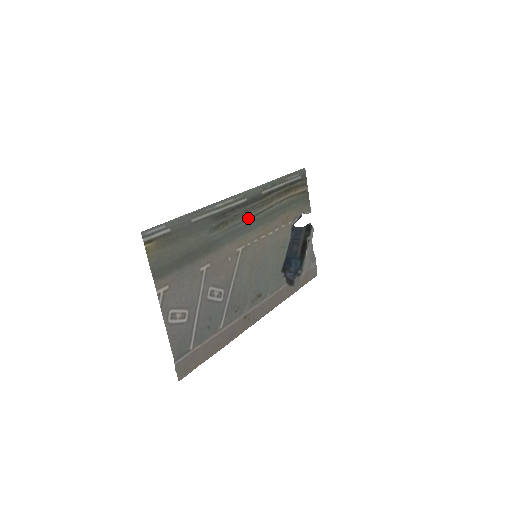
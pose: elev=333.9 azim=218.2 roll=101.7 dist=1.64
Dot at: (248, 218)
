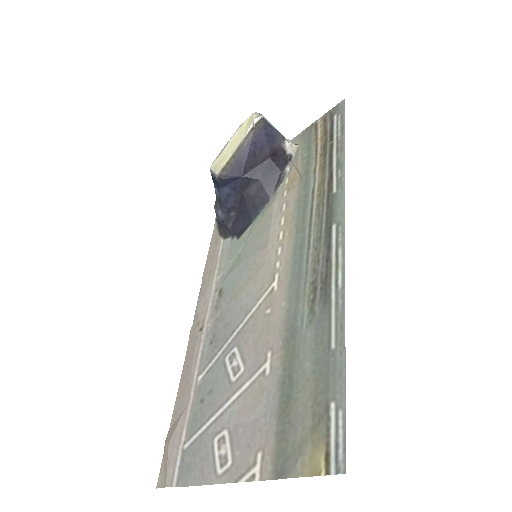
Dot at: (309, 241)
